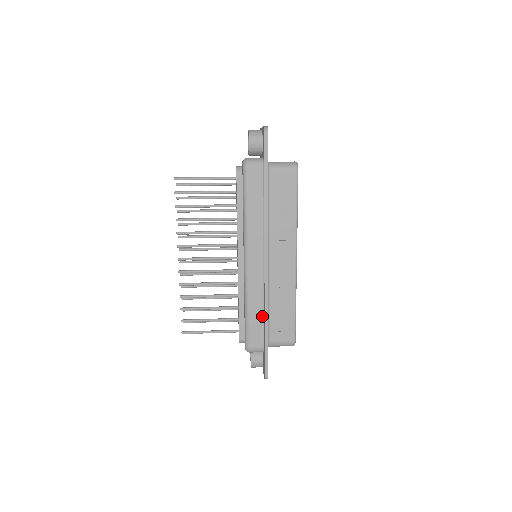
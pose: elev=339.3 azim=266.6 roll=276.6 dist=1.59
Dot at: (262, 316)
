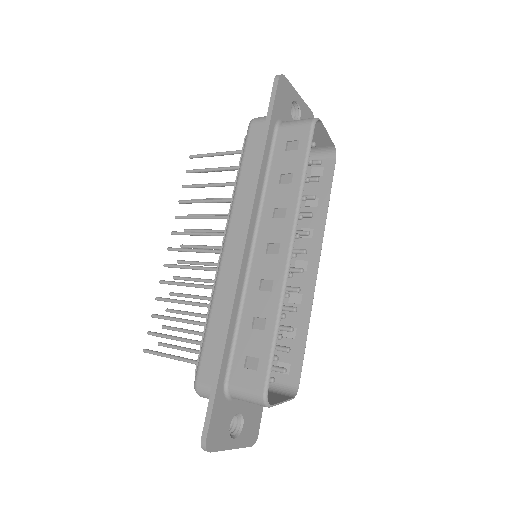
Dot at: (224, 331)
